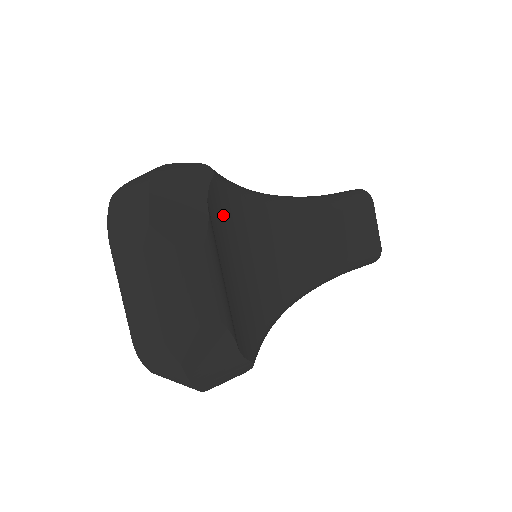
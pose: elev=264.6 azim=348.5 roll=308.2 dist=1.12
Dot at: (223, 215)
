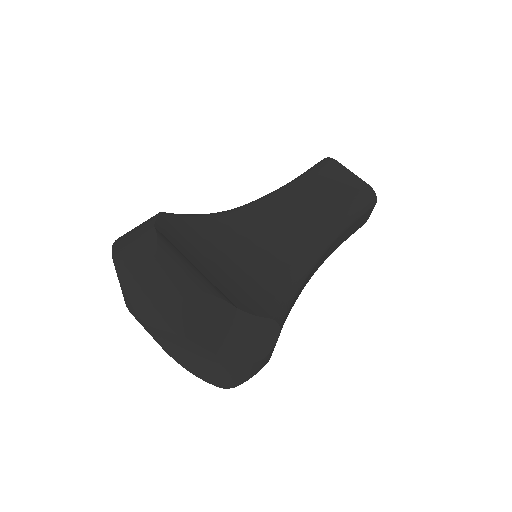
Dot at: (183, 233)
